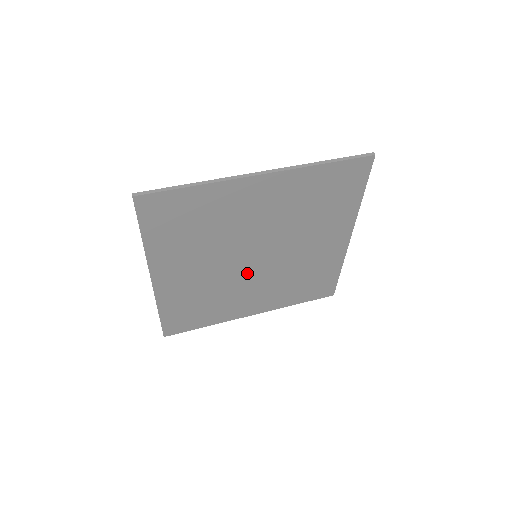
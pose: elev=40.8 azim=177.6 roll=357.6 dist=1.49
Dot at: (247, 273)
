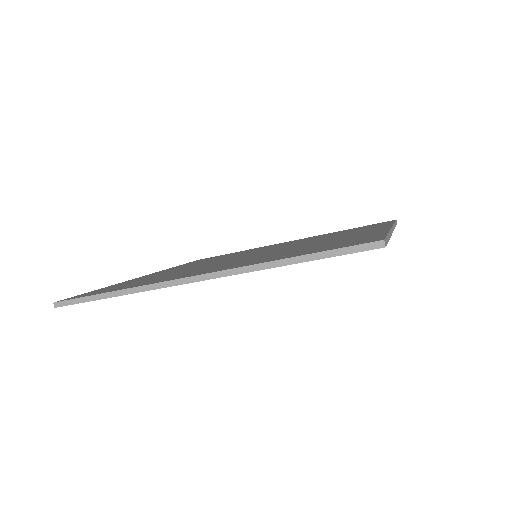
Dot at: occluded
